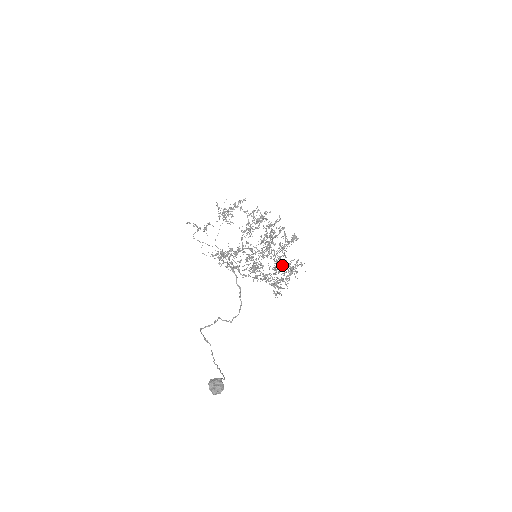
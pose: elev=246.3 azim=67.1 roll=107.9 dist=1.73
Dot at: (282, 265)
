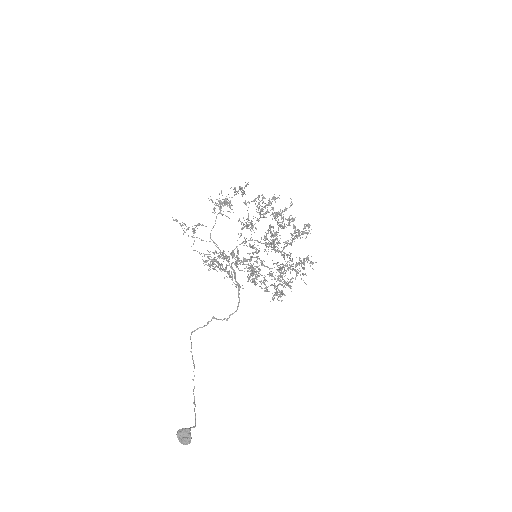
Dot at: occluded
